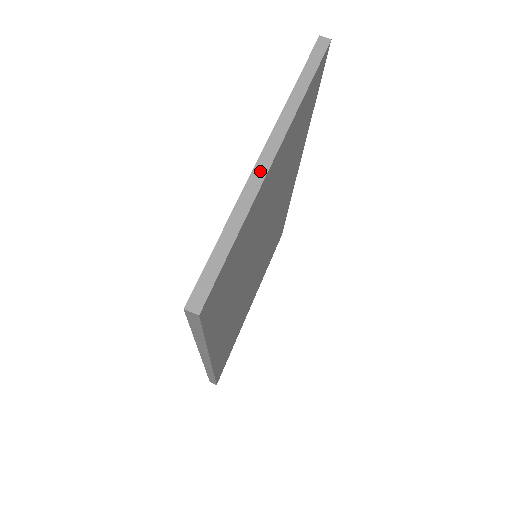
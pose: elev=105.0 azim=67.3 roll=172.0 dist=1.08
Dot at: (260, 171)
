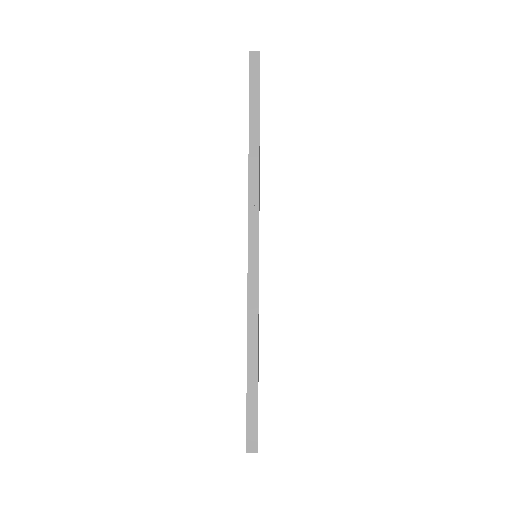
Dot at: occluded
